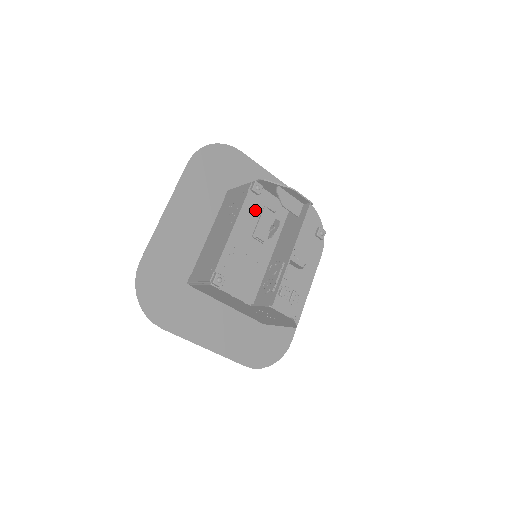
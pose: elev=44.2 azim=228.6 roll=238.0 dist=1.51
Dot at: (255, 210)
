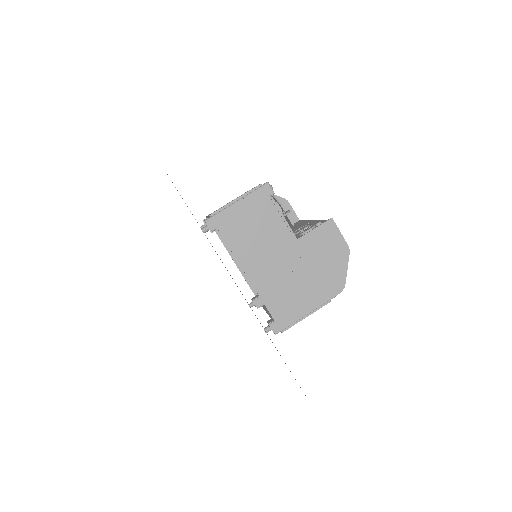
Dot at: occluded
